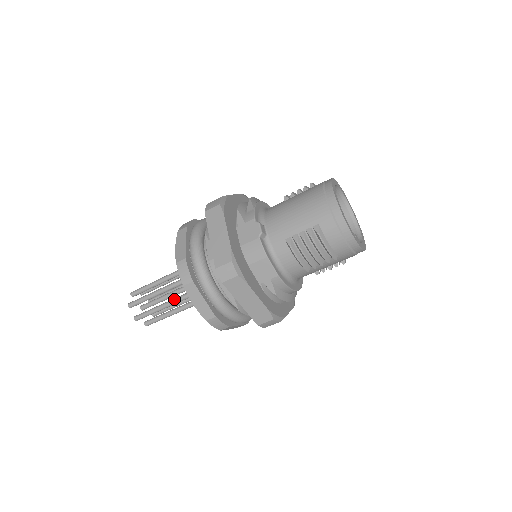
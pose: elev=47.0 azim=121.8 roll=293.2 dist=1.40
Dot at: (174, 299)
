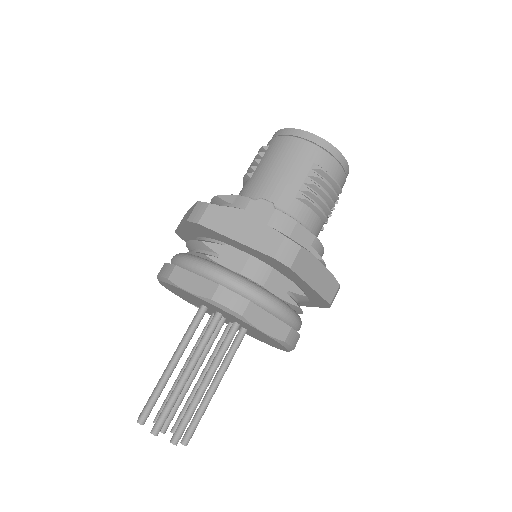
Dot at: (209, 370)
